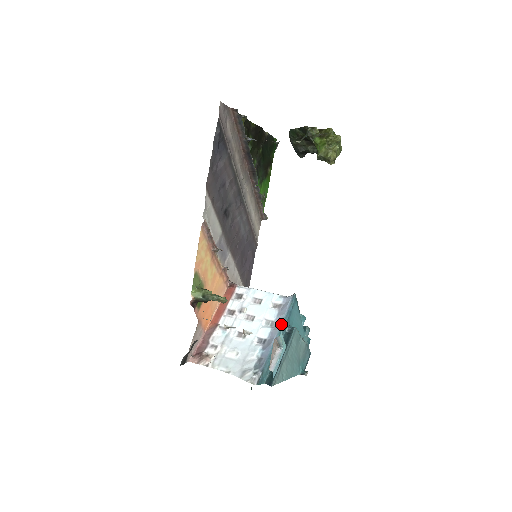
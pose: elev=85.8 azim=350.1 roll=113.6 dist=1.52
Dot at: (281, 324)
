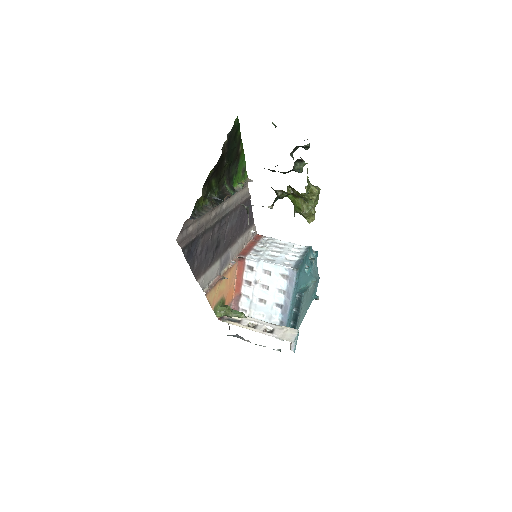
Dot at: (292, 297)
